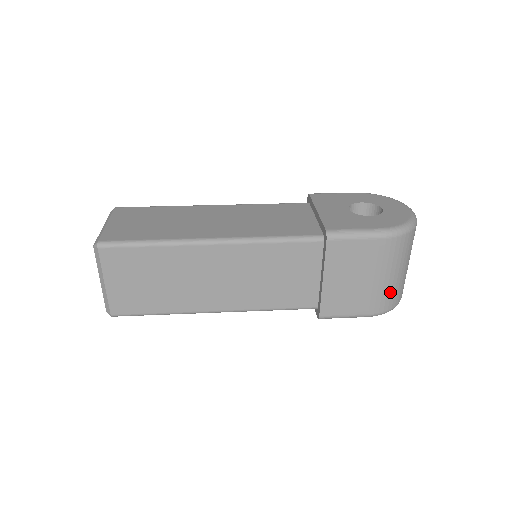
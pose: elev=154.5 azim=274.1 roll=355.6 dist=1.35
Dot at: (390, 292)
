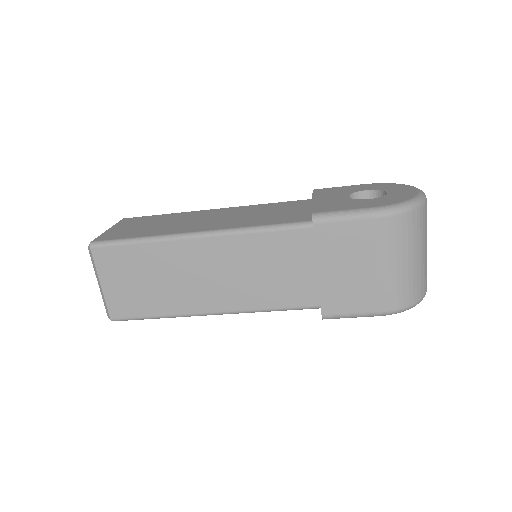
Dot at: (402, 284)
